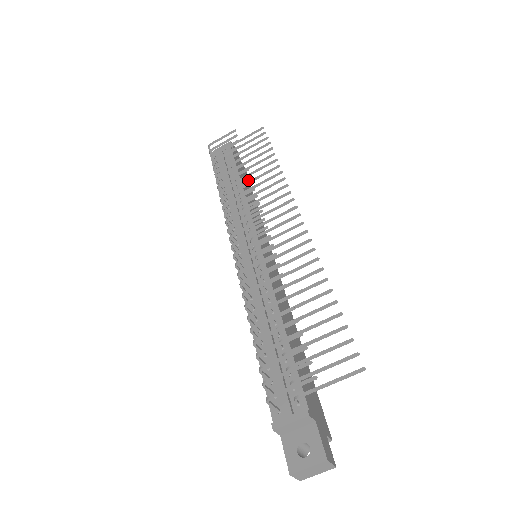
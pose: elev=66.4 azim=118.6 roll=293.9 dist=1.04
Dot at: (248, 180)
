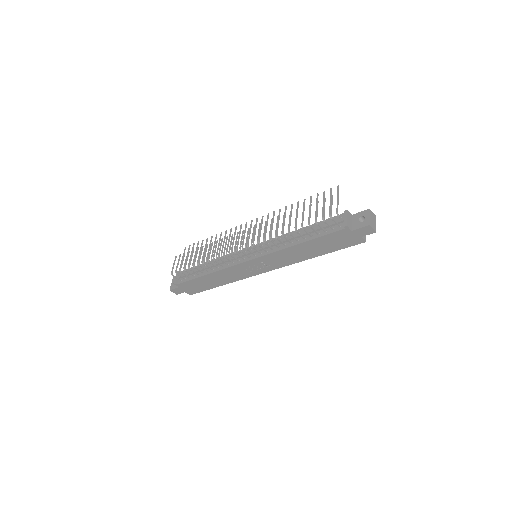
Dot at: occluded
